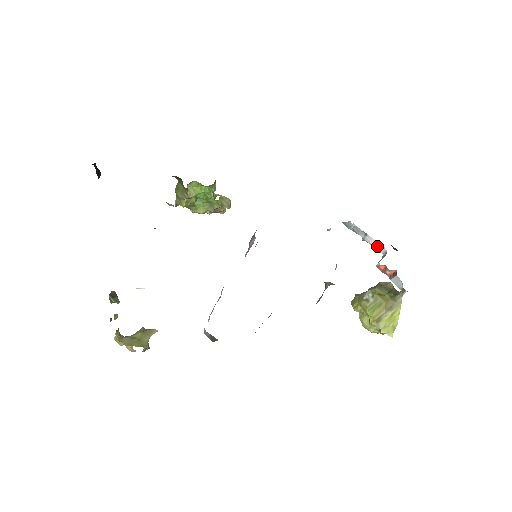
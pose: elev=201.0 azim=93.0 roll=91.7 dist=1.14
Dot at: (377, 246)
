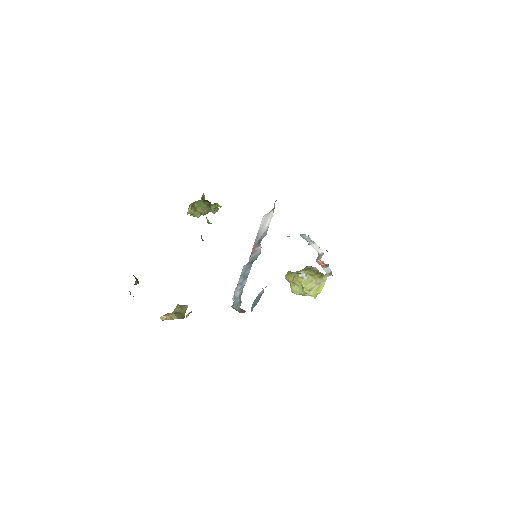
Dot at: (317, 249)
